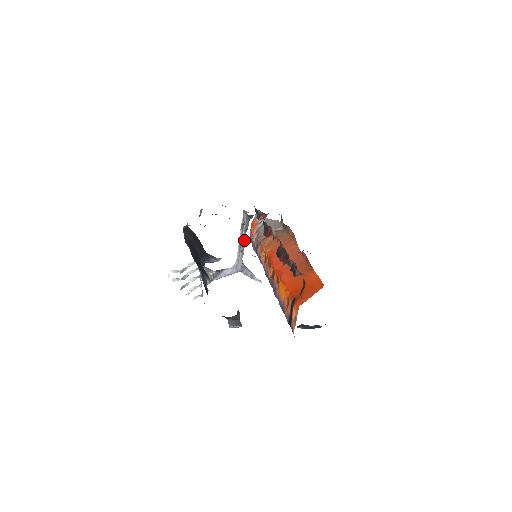
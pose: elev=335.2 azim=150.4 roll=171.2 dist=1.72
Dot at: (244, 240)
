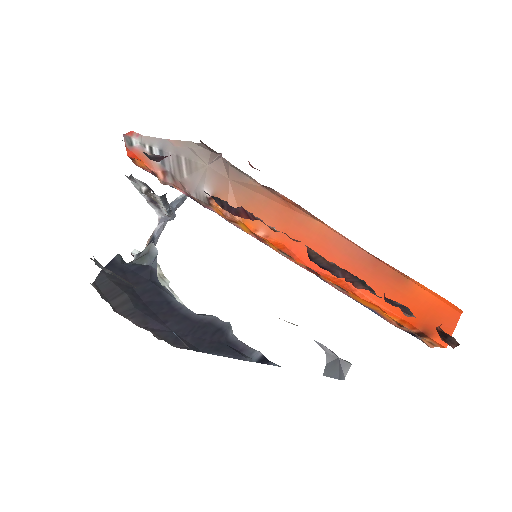
Dot at: (167, 206)
